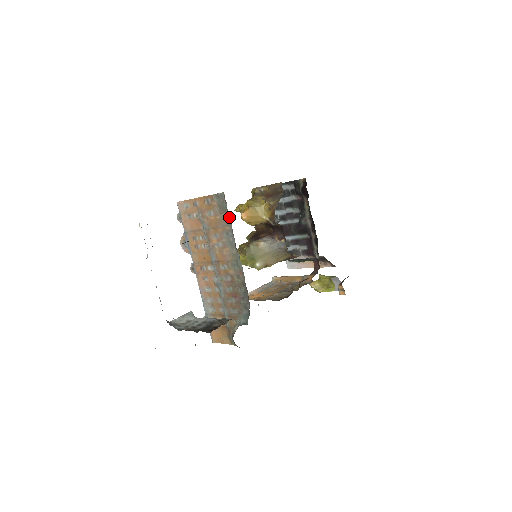
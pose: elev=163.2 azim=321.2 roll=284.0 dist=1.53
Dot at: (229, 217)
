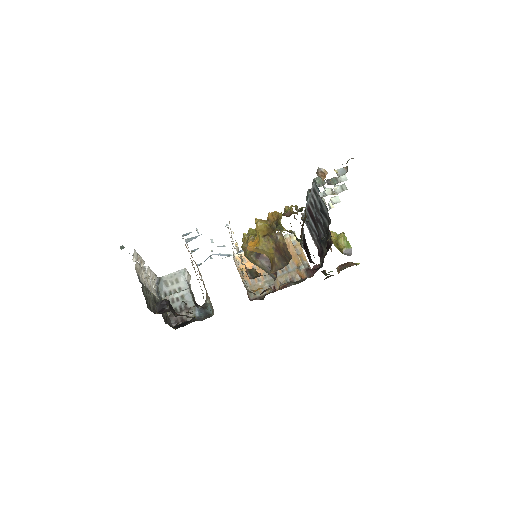
Dot at: occluded
